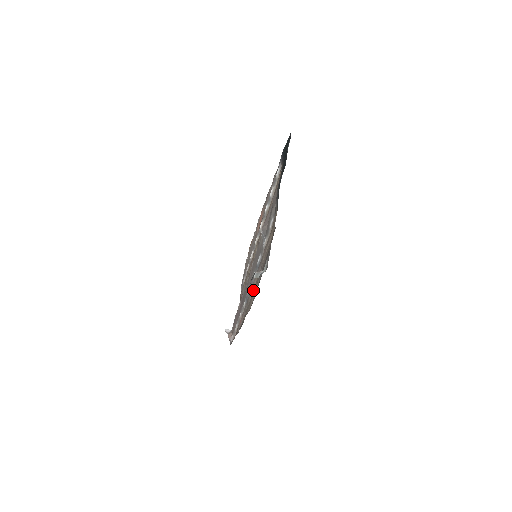
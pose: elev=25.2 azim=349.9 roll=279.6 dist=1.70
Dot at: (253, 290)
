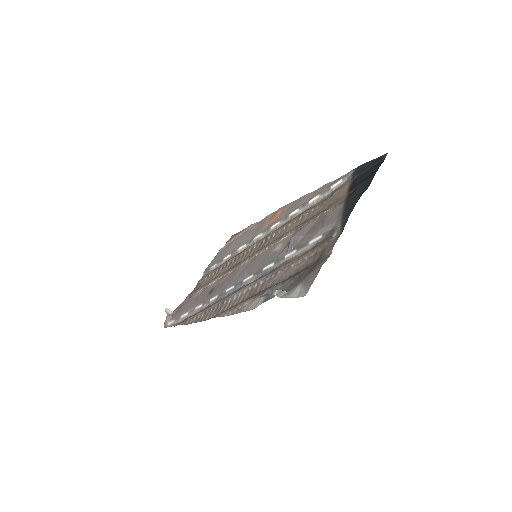
Dot at: (241, 295)
